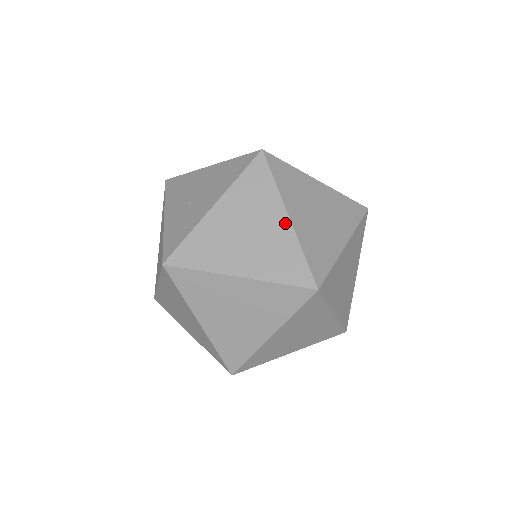
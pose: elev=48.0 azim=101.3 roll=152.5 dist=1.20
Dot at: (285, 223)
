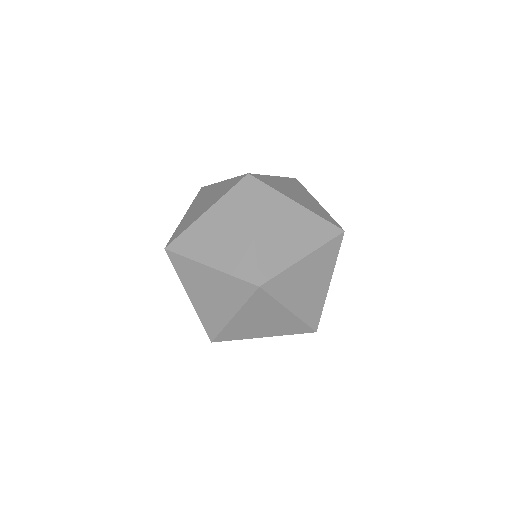
Dot at: (317, 203)
